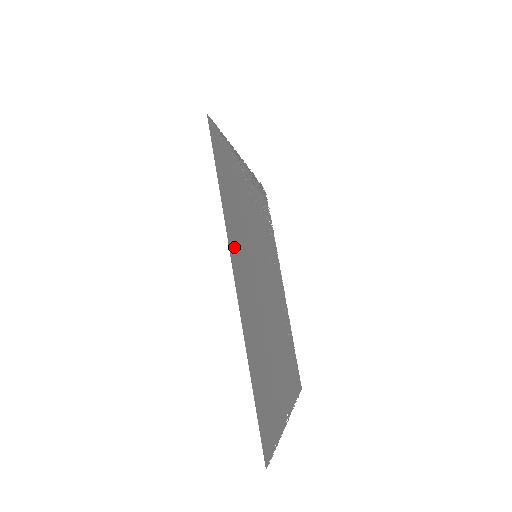
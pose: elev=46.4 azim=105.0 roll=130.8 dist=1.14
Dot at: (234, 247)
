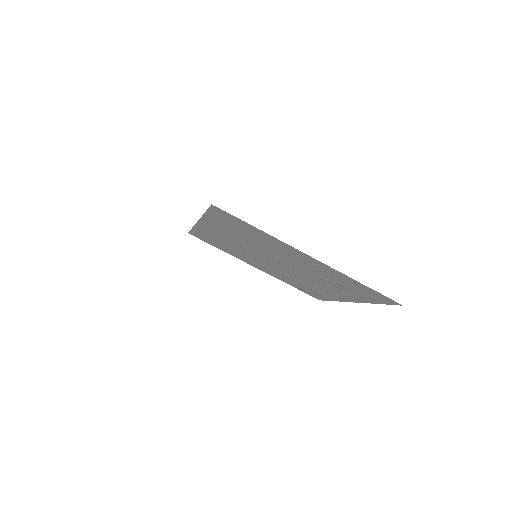
Dot at: (205, 230)
